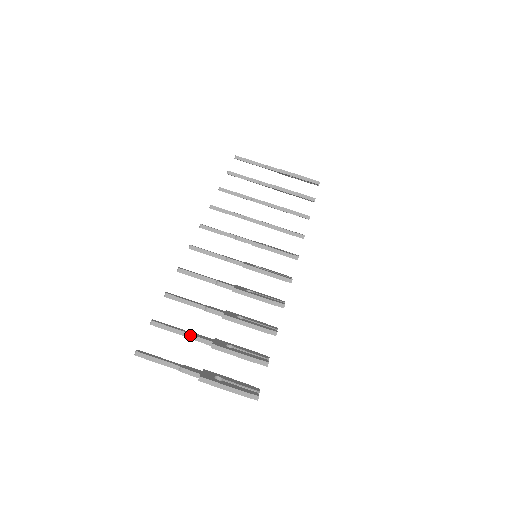
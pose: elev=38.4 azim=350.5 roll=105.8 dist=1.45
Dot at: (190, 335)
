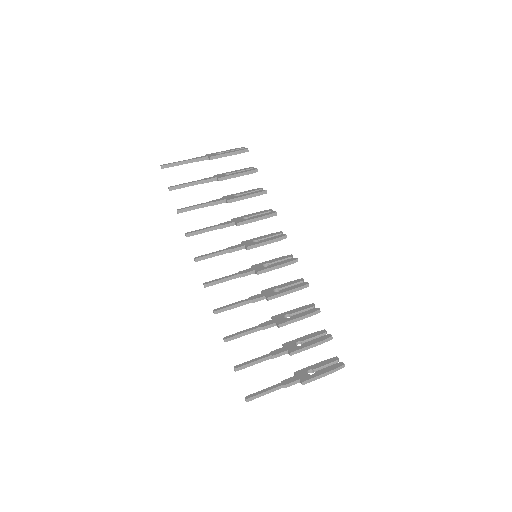
Dot at: (268, 357)
